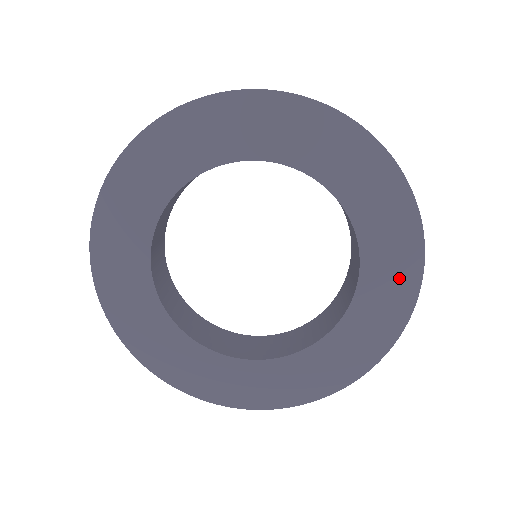
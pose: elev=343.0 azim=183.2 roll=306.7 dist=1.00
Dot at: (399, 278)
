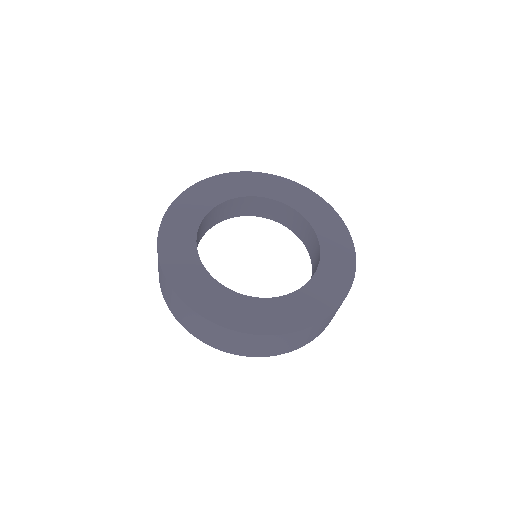
Dot at: (319, 208)
